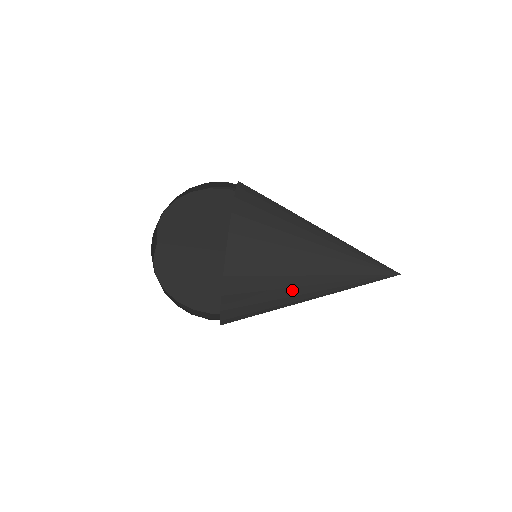
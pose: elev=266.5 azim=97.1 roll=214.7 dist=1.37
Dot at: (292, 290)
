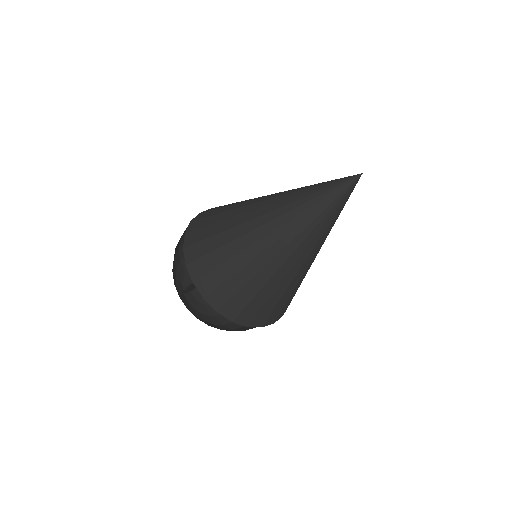
Dot at: (303, 276)
